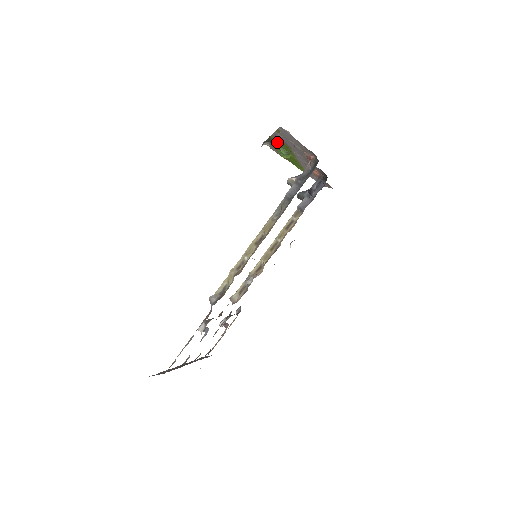
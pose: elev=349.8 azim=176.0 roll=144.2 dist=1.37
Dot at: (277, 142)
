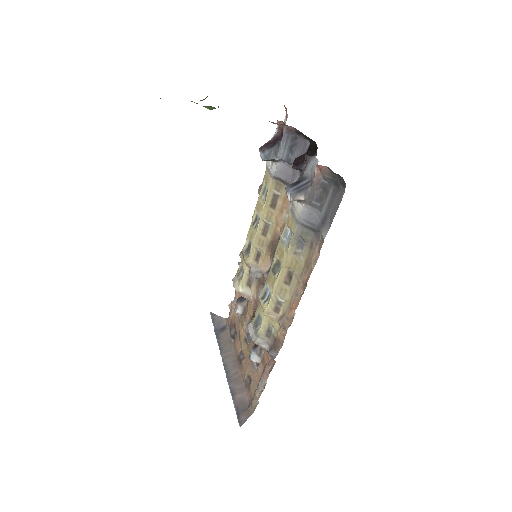
Dot at: occluded
